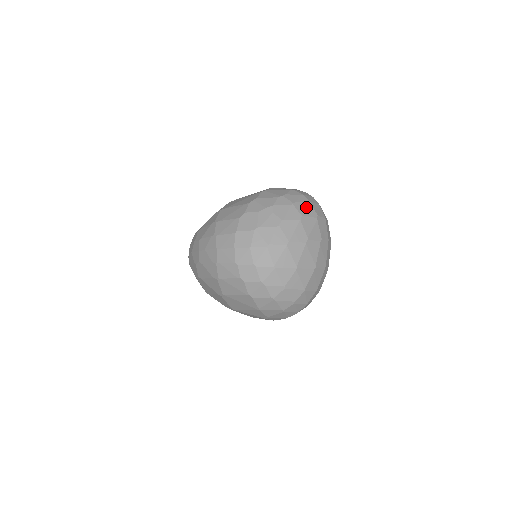
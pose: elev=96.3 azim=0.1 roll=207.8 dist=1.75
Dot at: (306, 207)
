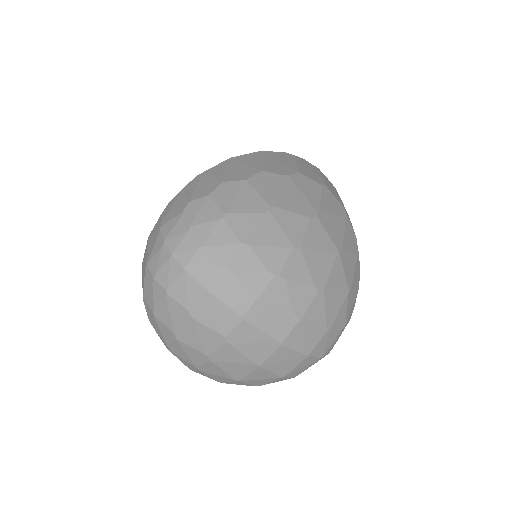
Dot at: (167, 309)
